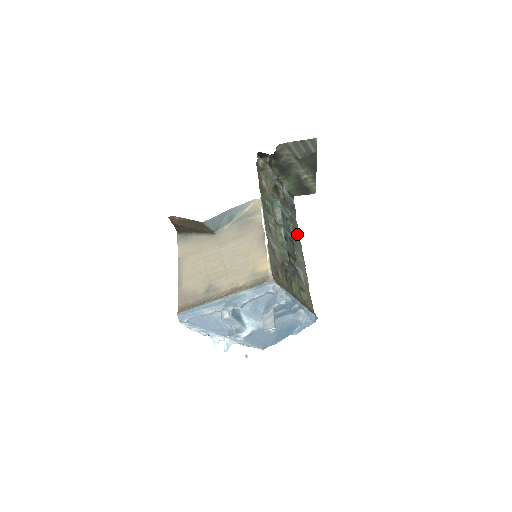
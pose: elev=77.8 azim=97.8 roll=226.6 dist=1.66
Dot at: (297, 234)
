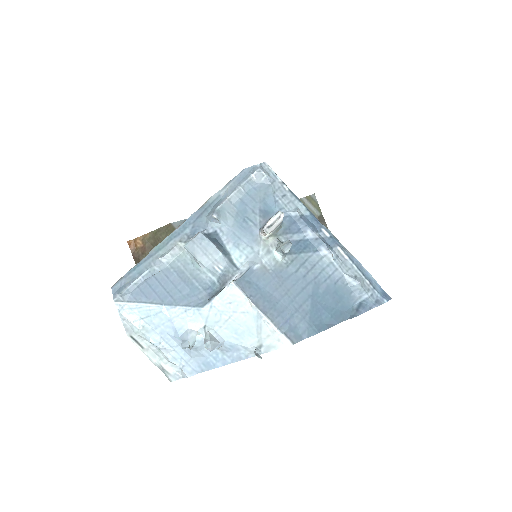
Dot at: occluded
